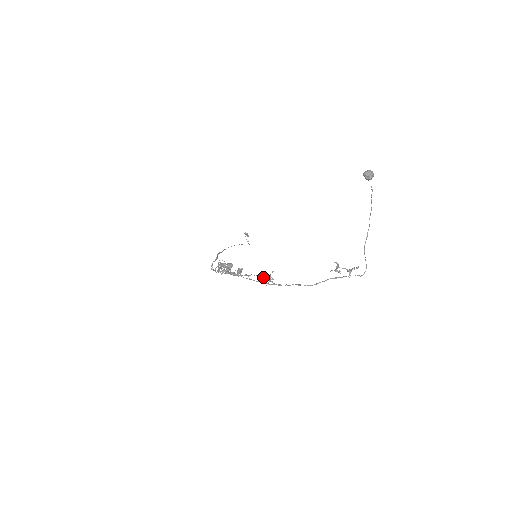
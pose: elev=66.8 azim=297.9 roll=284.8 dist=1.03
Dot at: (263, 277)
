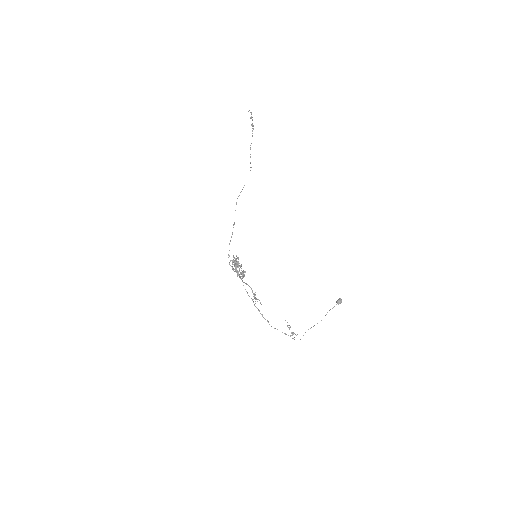
Dot at: occluded
